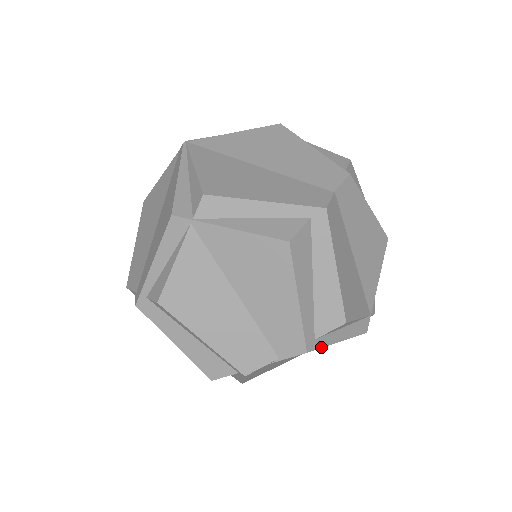
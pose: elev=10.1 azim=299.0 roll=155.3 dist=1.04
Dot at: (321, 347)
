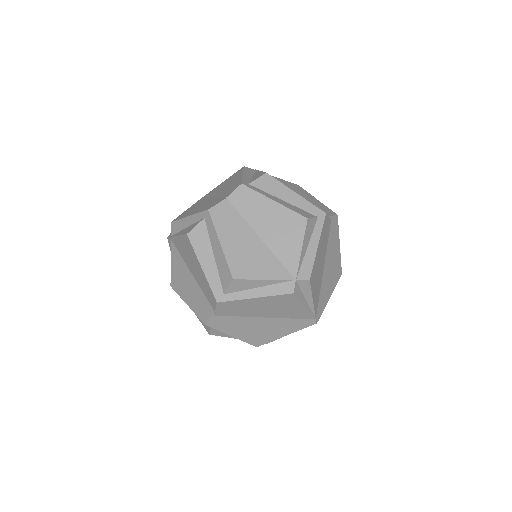
Dot at: (233, 300)
